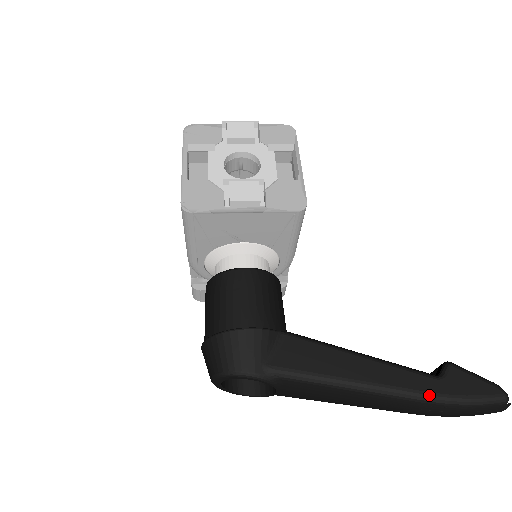
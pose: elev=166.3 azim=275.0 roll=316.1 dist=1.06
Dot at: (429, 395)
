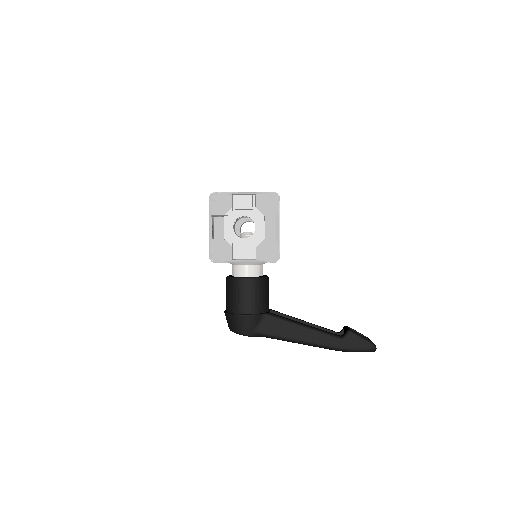
Dot at: (334, 348)
